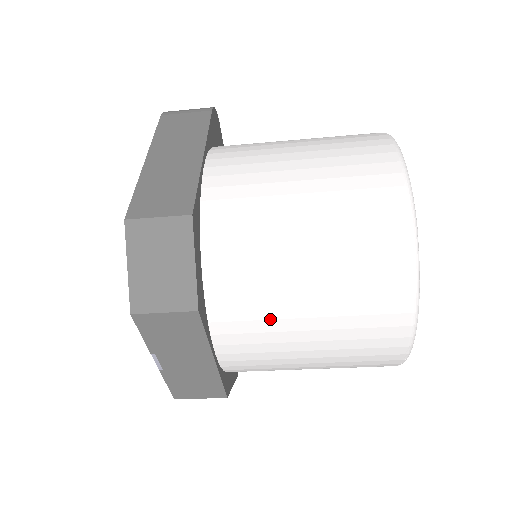
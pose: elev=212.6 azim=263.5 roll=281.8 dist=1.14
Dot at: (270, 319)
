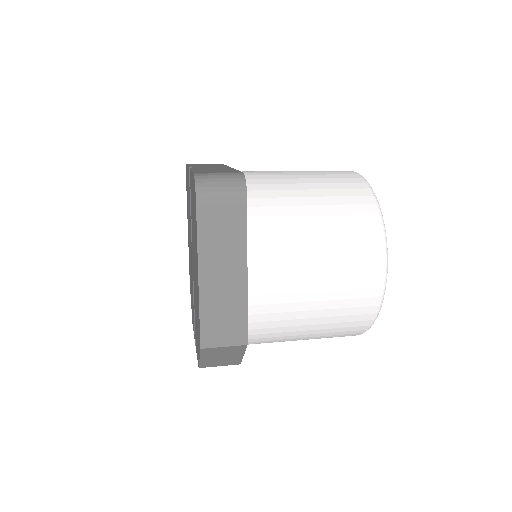
Dot at: occluded
